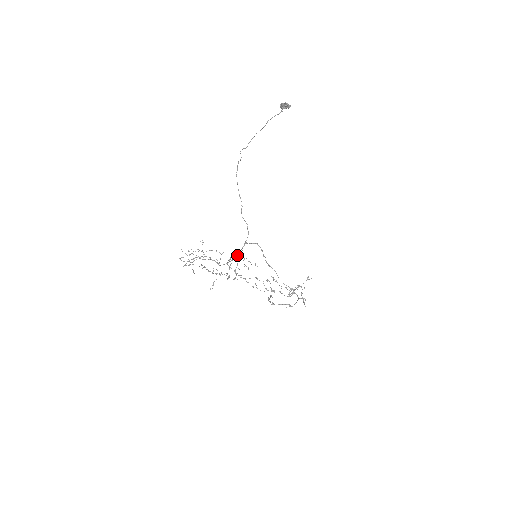
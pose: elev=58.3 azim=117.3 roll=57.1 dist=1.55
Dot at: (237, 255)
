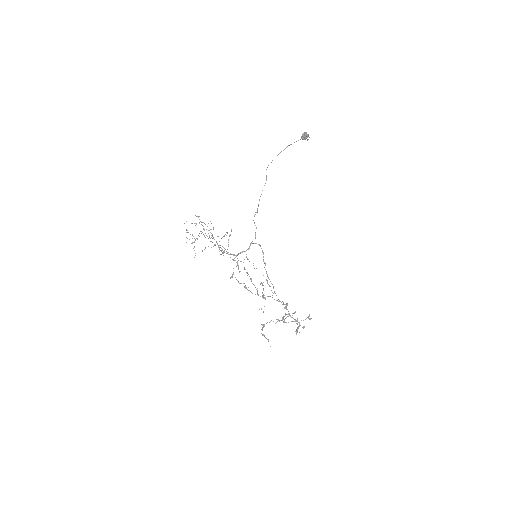
Dot at: (239, 253)
